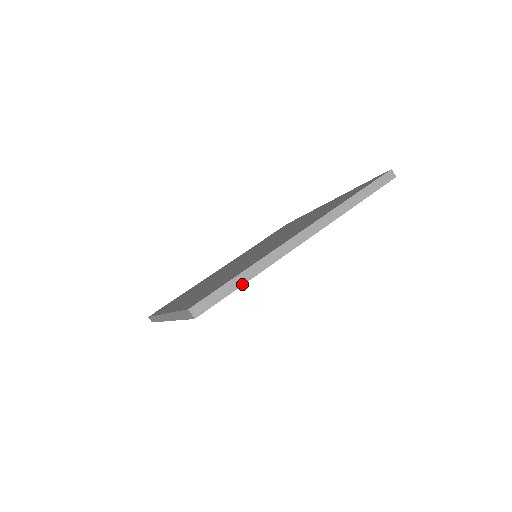
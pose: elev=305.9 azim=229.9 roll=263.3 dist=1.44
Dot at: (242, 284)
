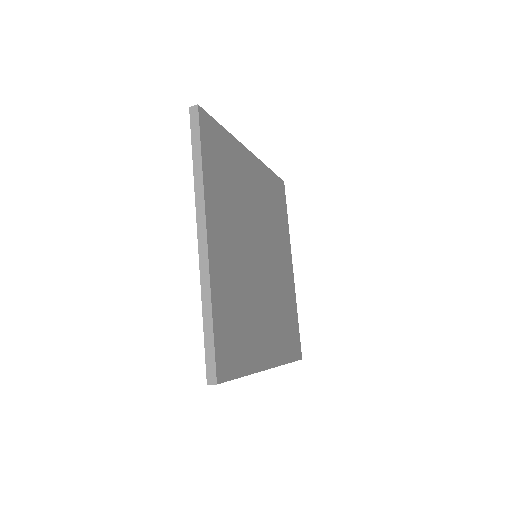
Dot at: (212, 324)
